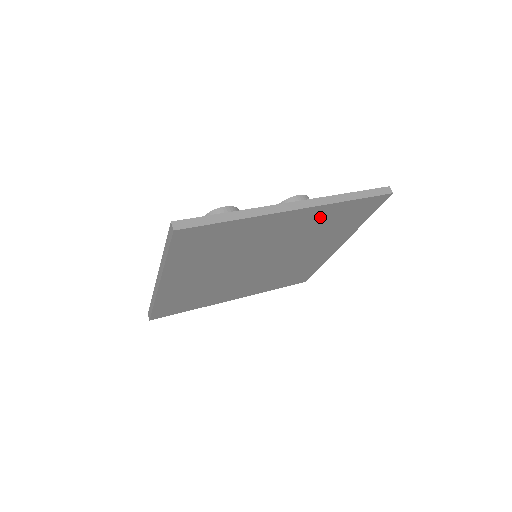
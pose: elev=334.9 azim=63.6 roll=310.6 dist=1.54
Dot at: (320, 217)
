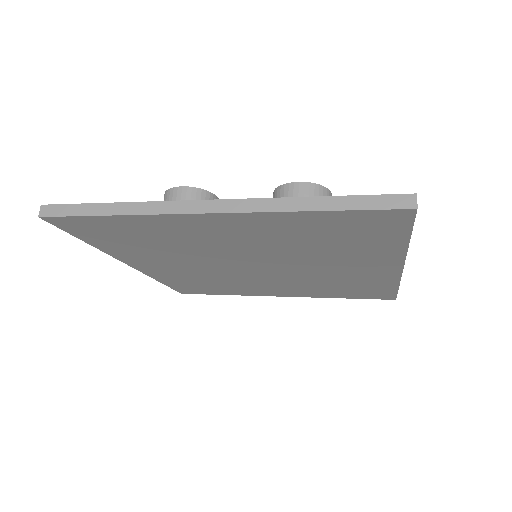
Dot at: (281, 227)
